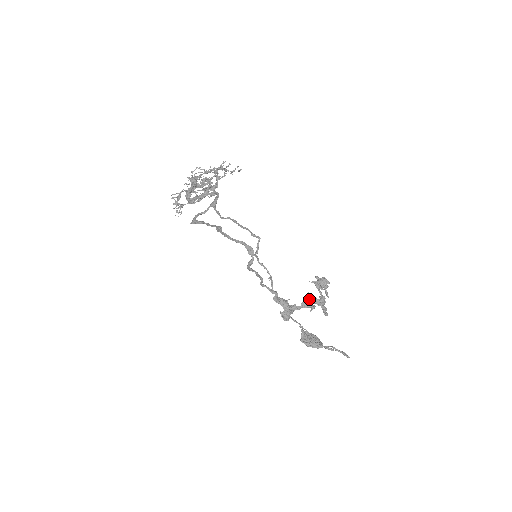
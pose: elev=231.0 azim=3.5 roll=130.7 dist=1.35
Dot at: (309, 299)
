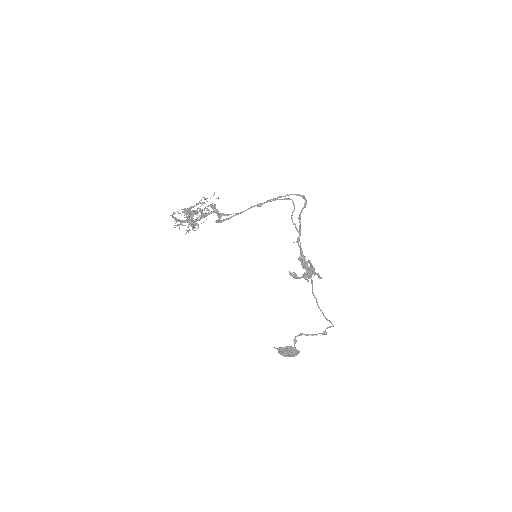
Dot at: (311, 264)
